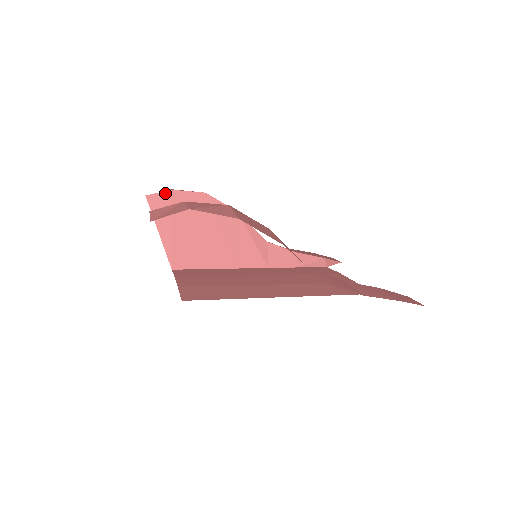
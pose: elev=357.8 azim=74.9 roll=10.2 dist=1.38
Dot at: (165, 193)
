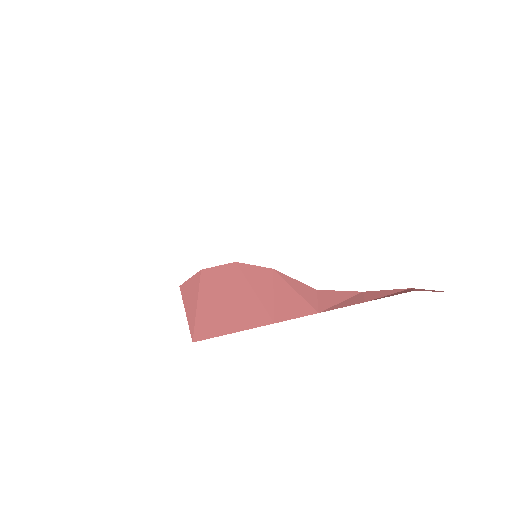
Dot at: (195, 275)
